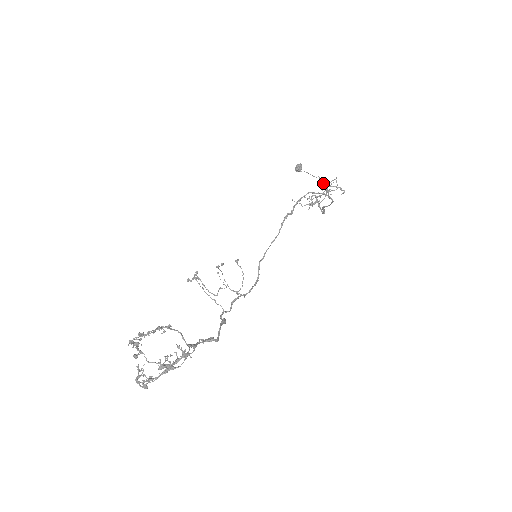
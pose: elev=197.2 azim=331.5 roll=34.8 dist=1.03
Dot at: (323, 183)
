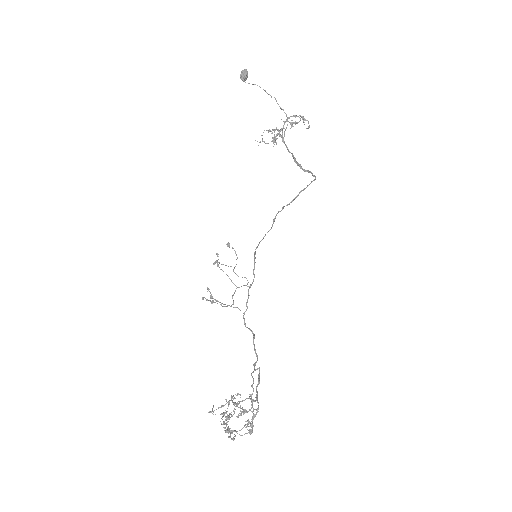
Dot at: (282, 109)
